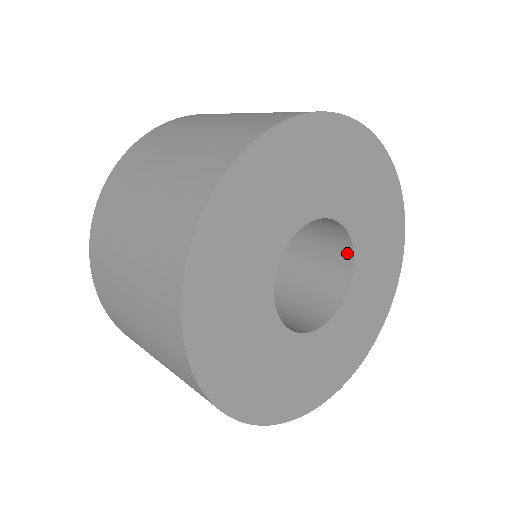
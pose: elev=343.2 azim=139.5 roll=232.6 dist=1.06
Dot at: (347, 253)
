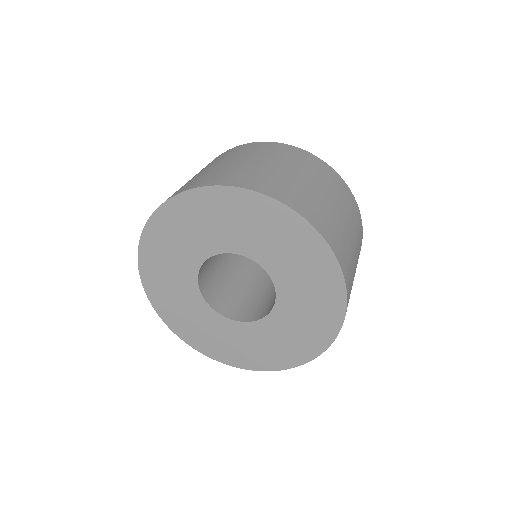
Dot at: occluded
